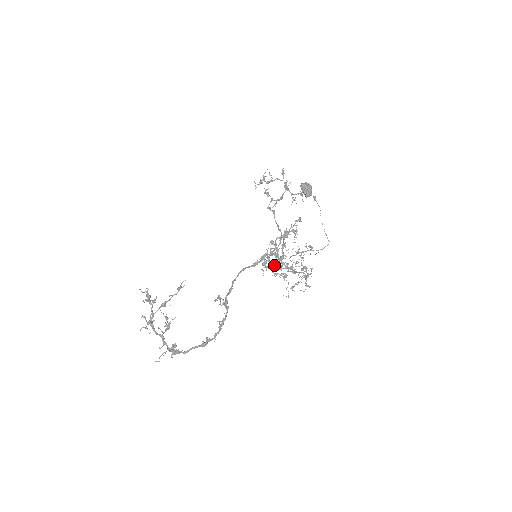
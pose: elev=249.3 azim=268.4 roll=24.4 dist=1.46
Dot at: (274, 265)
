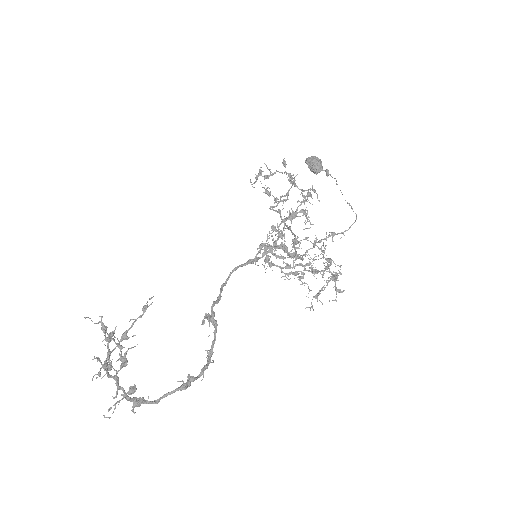
Dot at: (280, 257)
